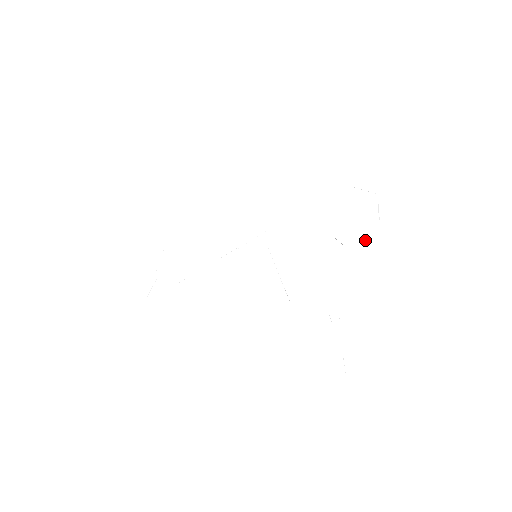
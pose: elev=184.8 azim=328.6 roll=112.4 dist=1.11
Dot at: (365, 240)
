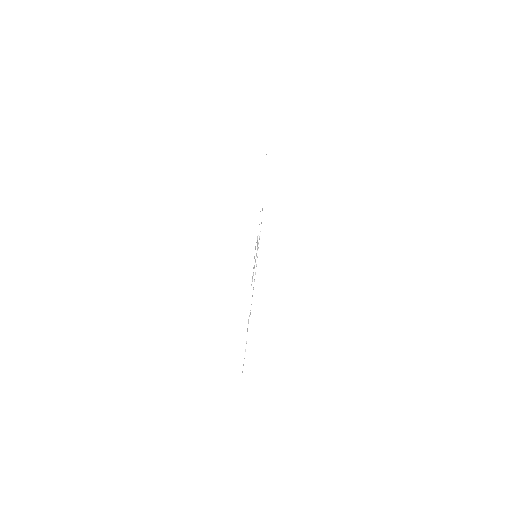
Dot at: (257, 246)
